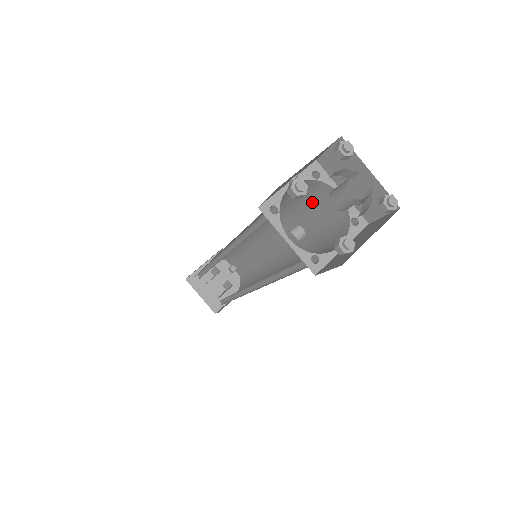
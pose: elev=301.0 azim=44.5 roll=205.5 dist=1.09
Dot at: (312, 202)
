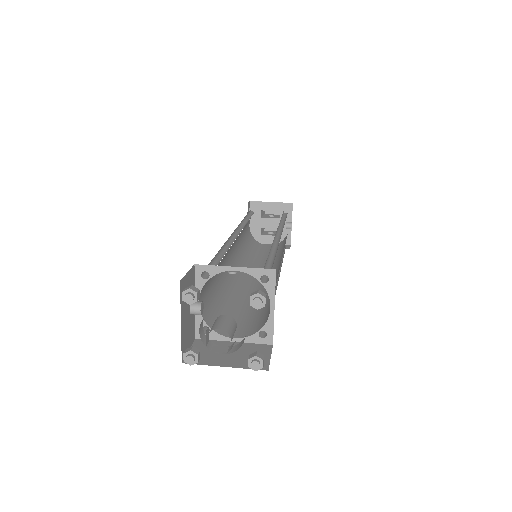
Dot at: occluded
